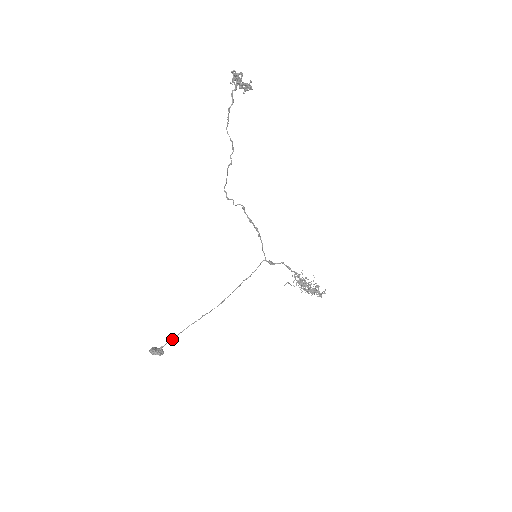
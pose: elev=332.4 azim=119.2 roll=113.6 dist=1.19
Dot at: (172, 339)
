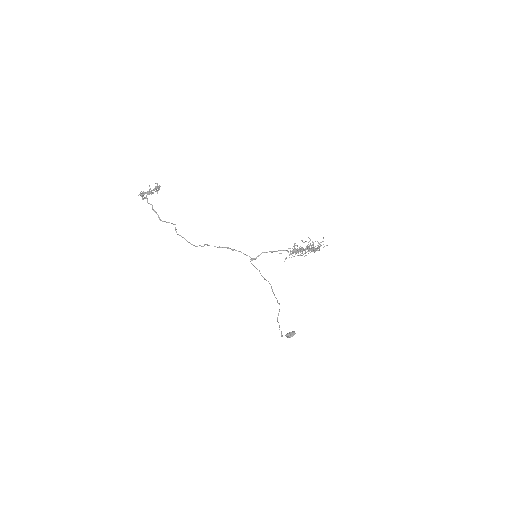
Dot at: (279, 326)
